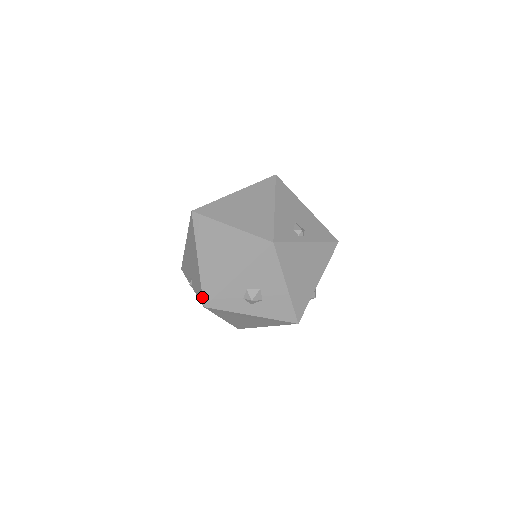
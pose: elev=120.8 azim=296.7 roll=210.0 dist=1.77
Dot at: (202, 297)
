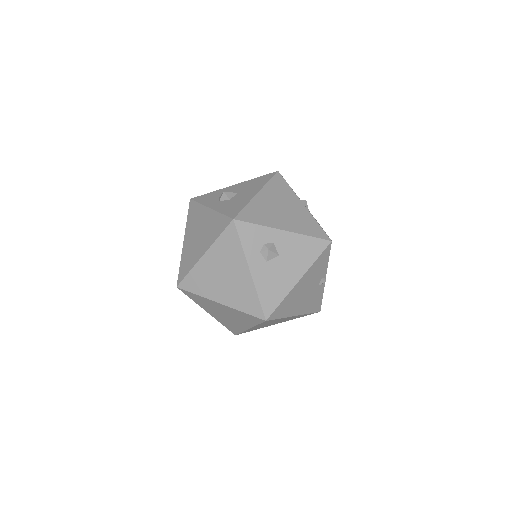
Dot at: occluded
